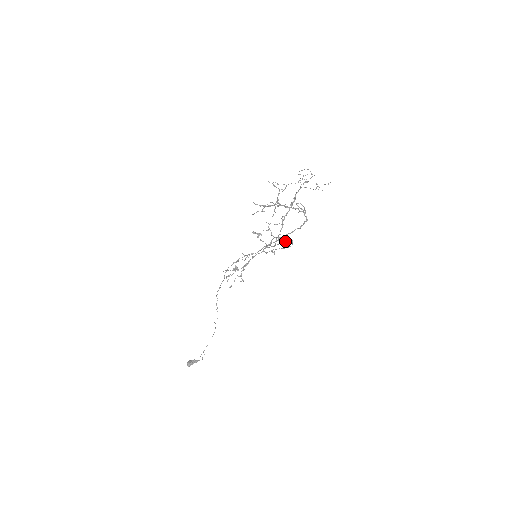
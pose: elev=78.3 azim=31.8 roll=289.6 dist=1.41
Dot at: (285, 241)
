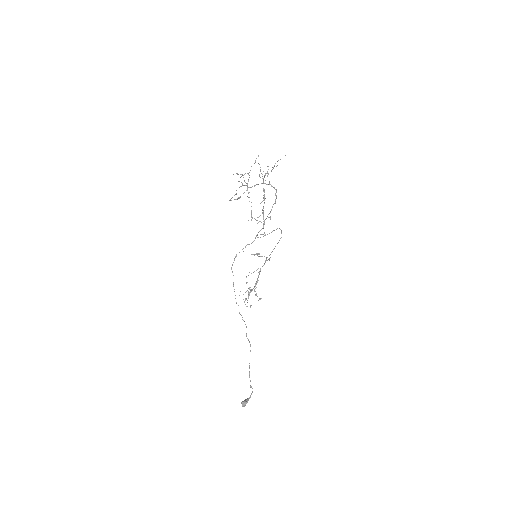
Dot at: (273, 230)
